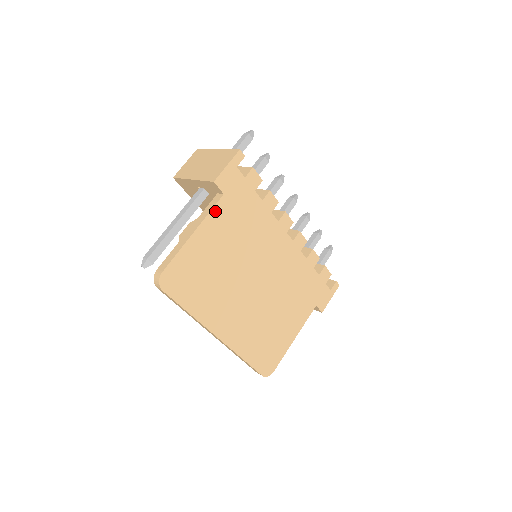
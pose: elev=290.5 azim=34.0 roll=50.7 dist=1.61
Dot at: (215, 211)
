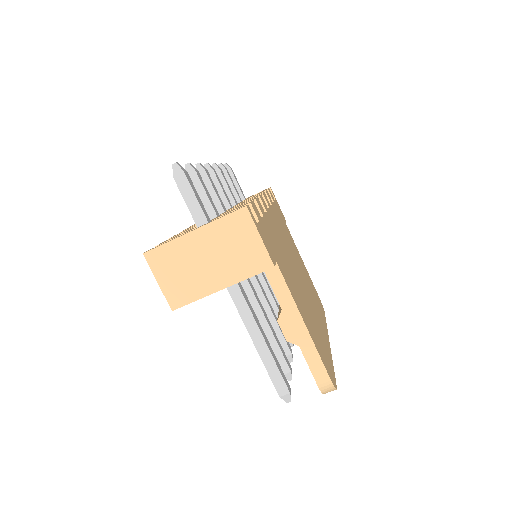
Dot at: (287, 284)
